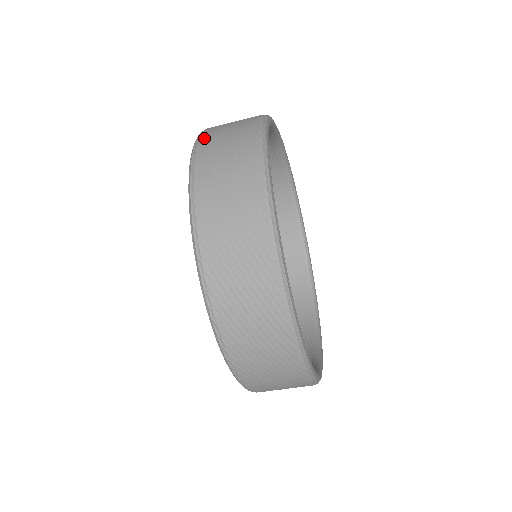
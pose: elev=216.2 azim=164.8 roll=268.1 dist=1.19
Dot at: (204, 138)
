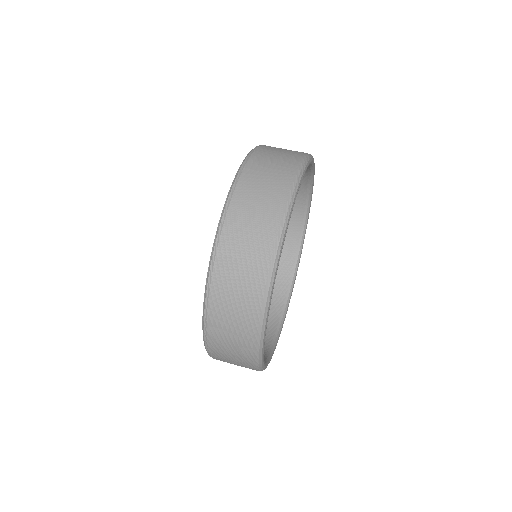
Dot at: (231, 217)
